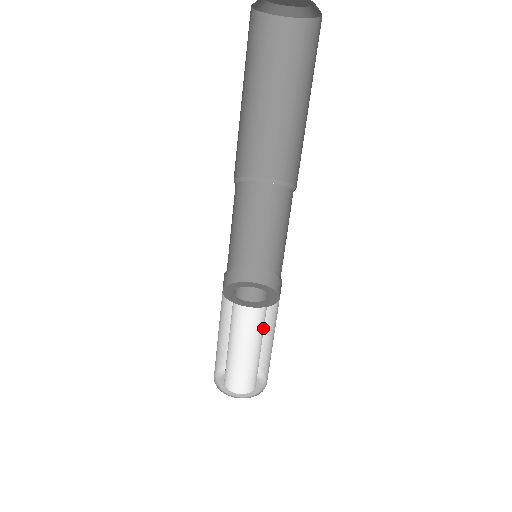
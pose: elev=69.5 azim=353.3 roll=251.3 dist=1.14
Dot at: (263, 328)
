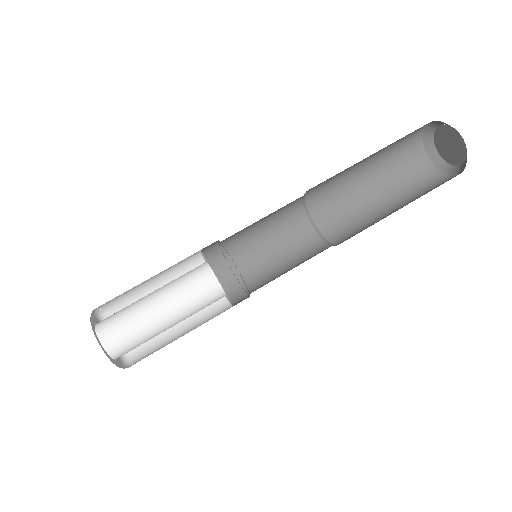
Dot at: (189, 311)
